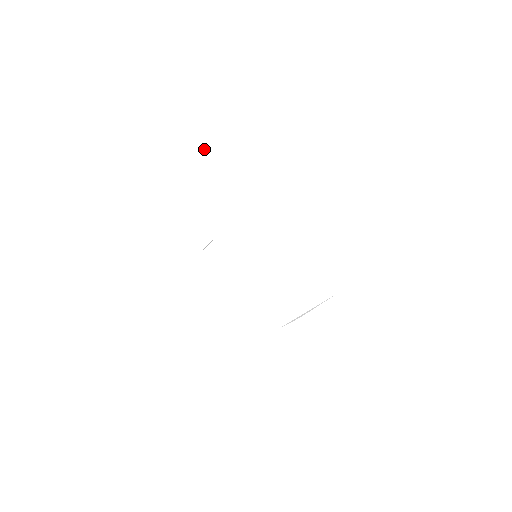
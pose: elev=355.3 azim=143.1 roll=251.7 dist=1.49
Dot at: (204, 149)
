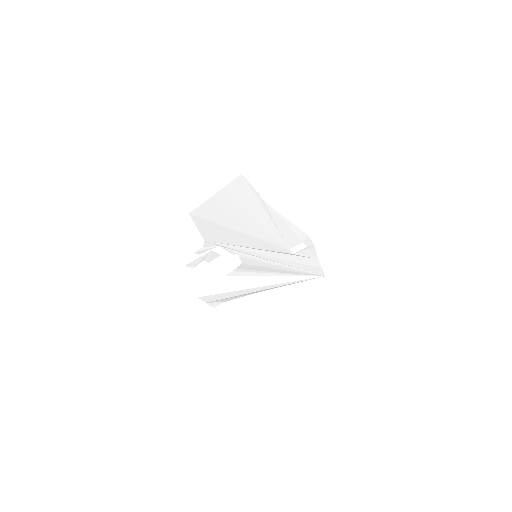
Dot at: (220, 190)
